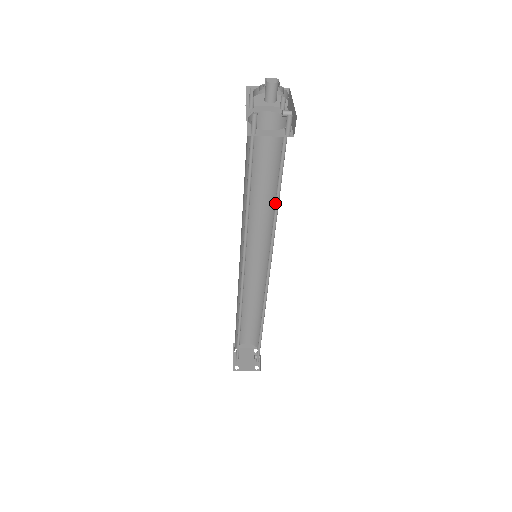
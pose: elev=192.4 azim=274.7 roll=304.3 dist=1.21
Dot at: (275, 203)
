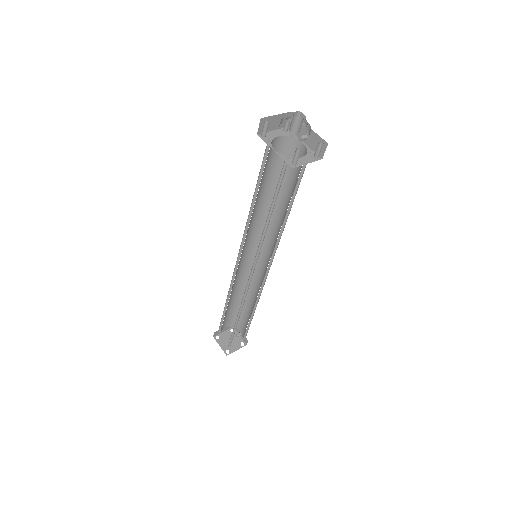
Dot at: (287, 211)
